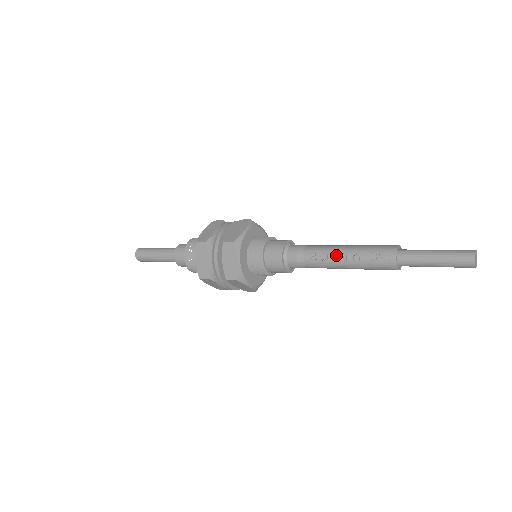
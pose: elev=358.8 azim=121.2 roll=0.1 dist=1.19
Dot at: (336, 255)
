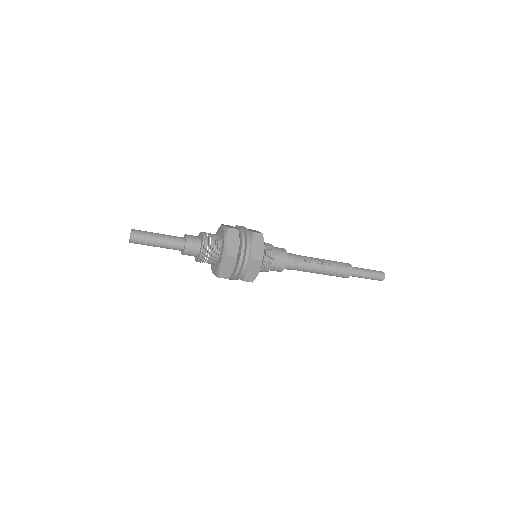
Dot at: (319, 261)
